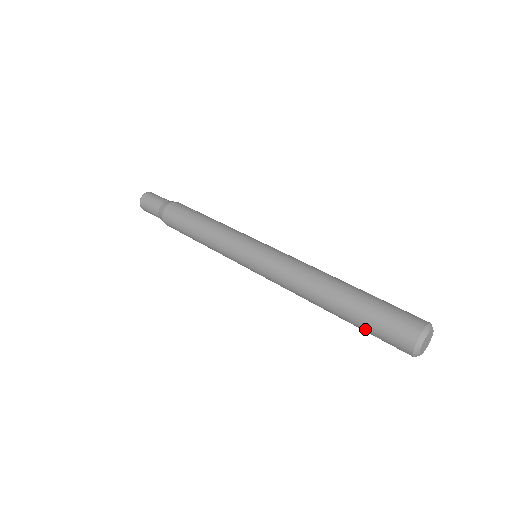
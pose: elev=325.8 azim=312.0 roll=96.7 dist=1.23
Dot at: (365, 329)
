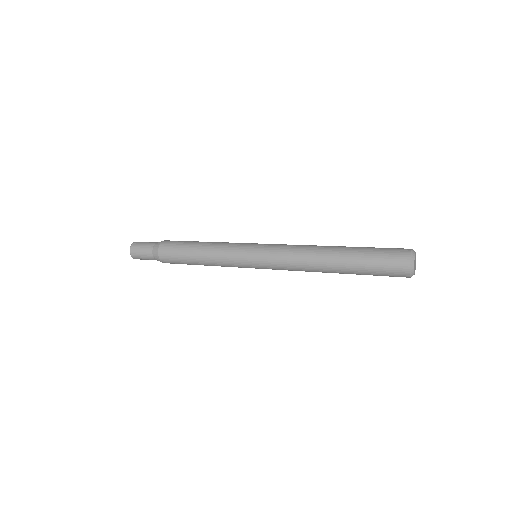
Dot at: (368, 255)
